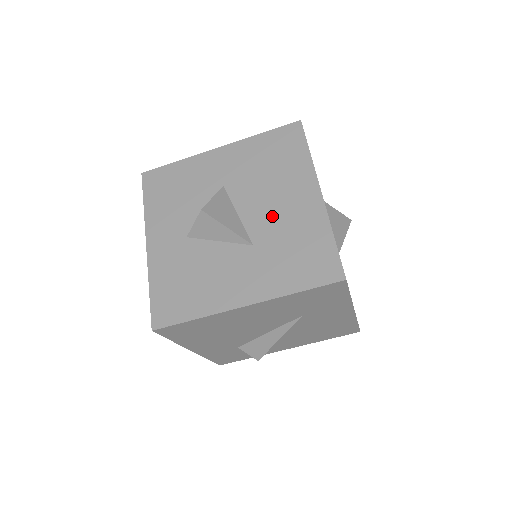
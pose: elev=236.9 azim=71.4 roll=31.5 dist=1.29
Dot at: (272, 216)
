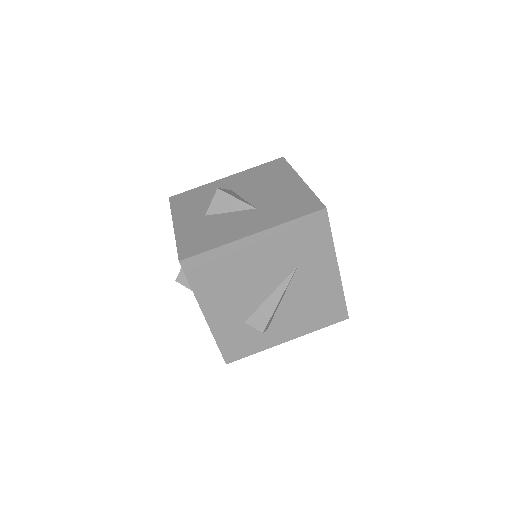
Dot at: (268, 194)
